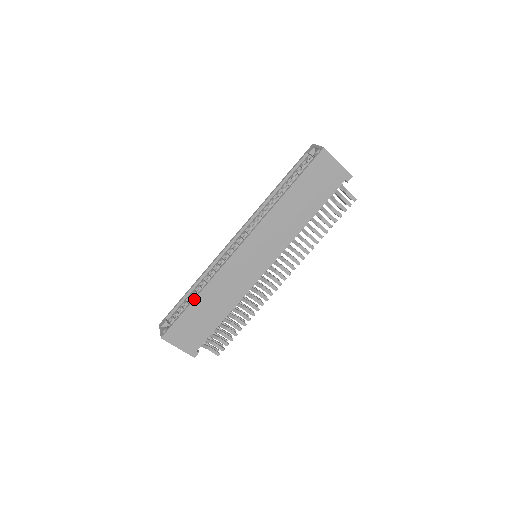
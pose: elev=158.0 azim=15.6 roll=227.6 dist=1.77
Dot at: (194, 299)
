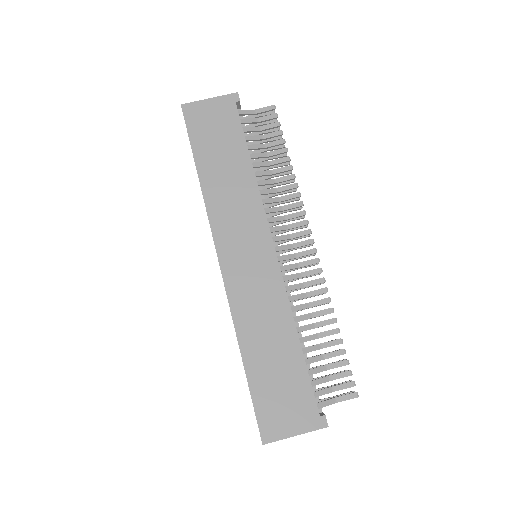
Dot at: occluded
